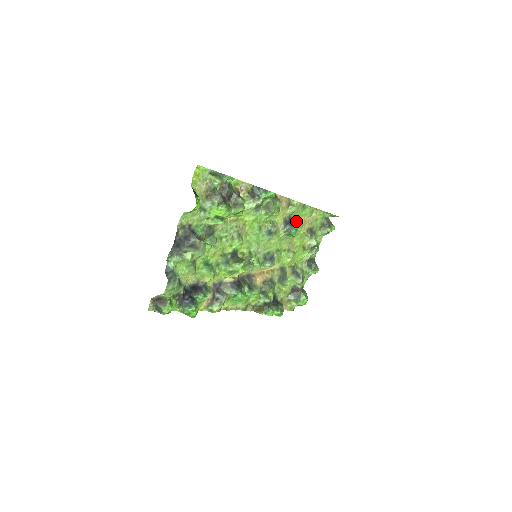
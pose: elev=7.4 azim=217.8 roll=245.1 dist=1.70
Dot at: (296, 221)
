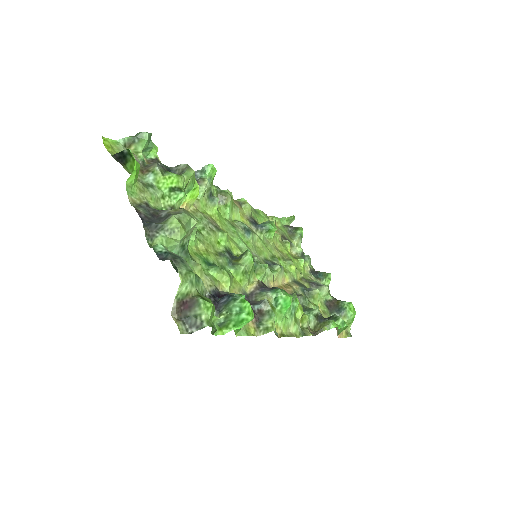
Dot at: occluded
